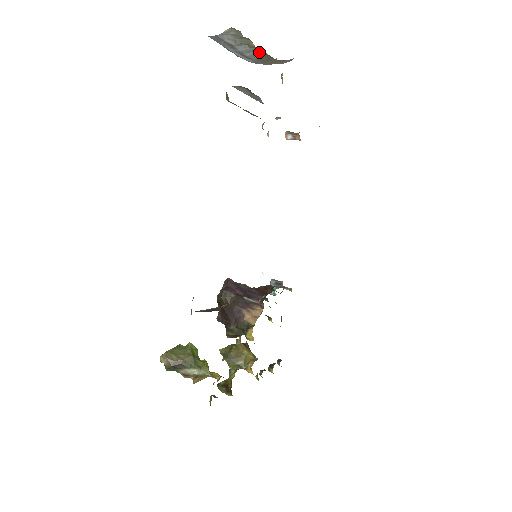
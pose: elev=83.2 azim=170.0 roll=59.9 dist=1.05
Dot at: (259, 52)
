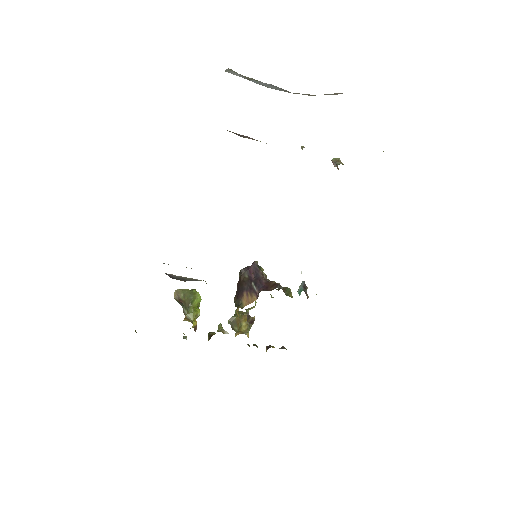
Dot at: (278, 87)
